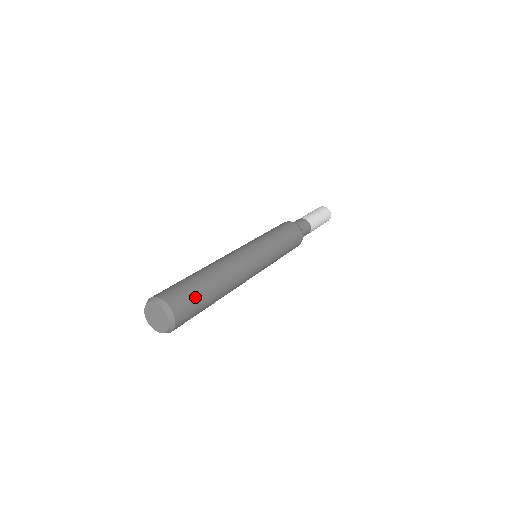
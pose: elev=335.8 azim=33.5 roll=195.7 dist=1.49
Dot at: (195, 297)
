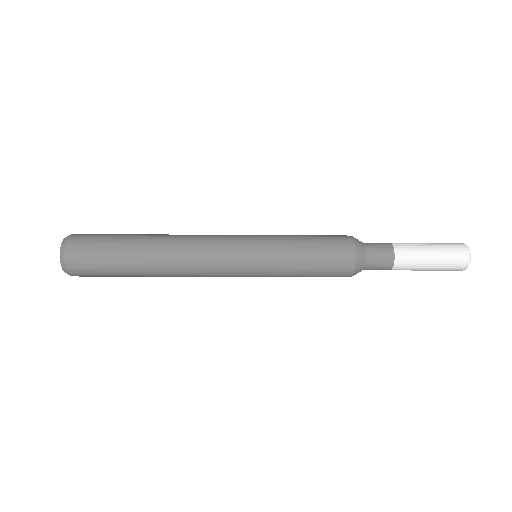
Dot at: (105, 239)
